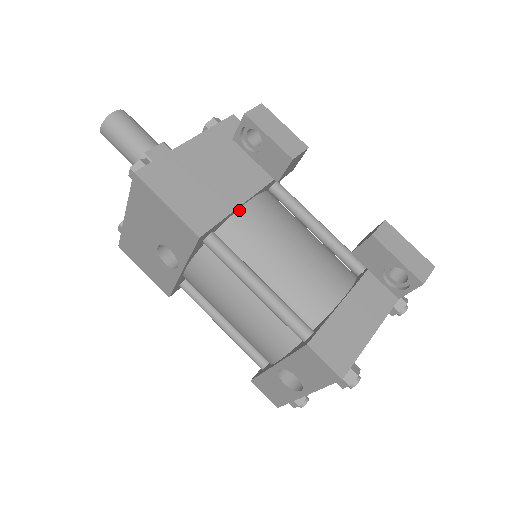
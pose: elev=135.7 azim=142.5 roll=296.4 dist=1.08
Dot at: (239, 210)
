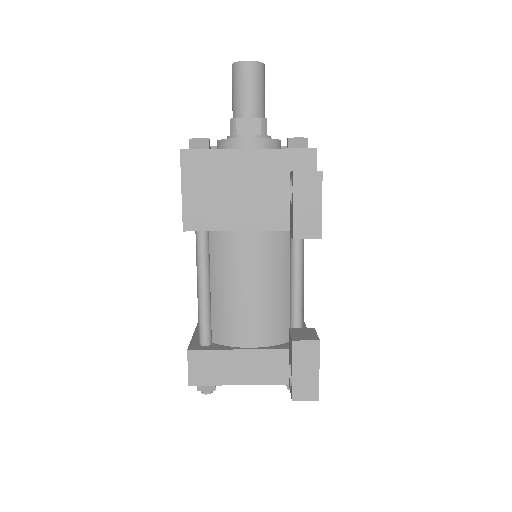
Dot at: (237, 231)
